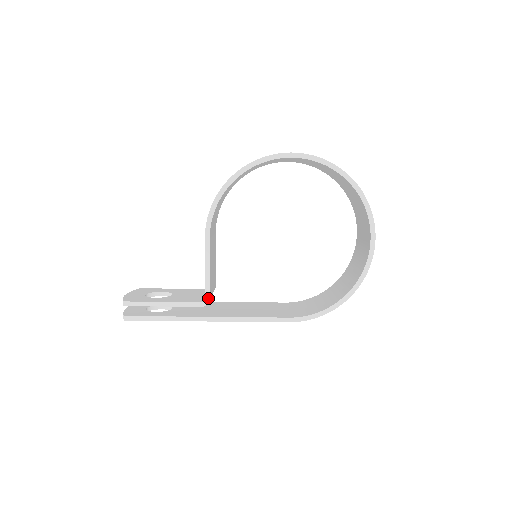
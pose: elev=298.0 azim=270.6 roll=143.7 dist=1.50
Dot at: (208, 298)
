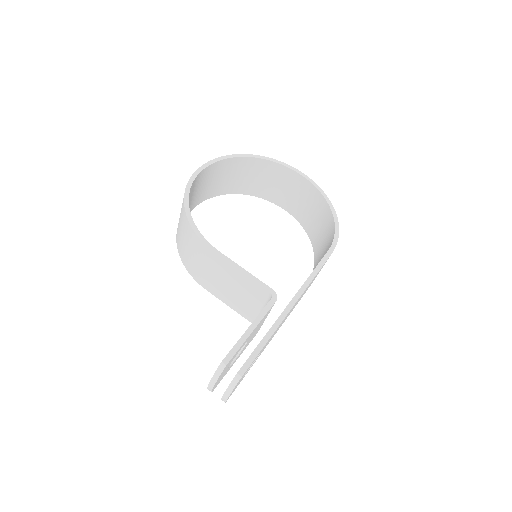
Dot at: (271, 291)
